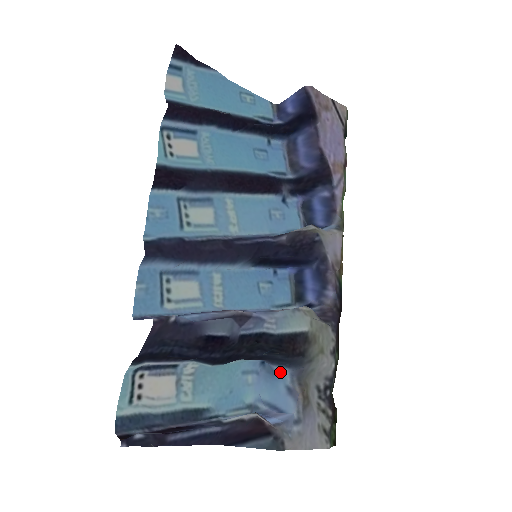
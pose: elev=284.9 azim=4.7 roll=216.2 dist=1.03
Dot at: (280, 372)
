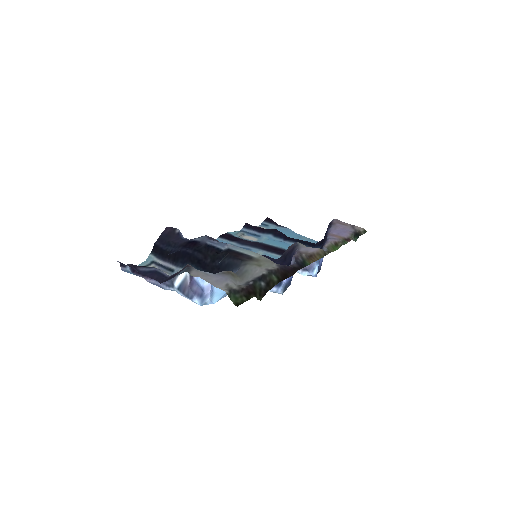
Dot at: occluded
